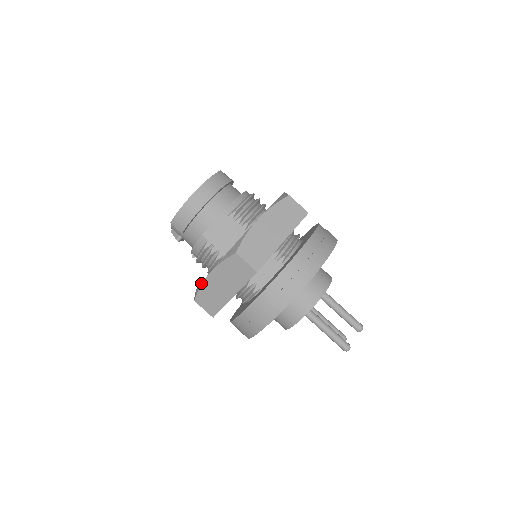
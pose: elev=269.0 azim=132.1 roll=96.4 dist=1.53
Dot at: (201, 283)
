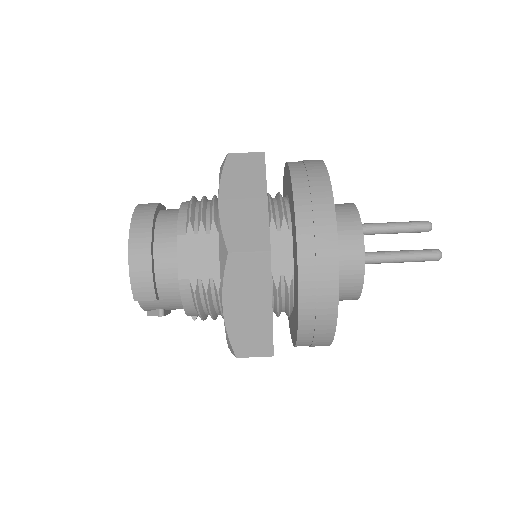
Dot at: (225, 330)
